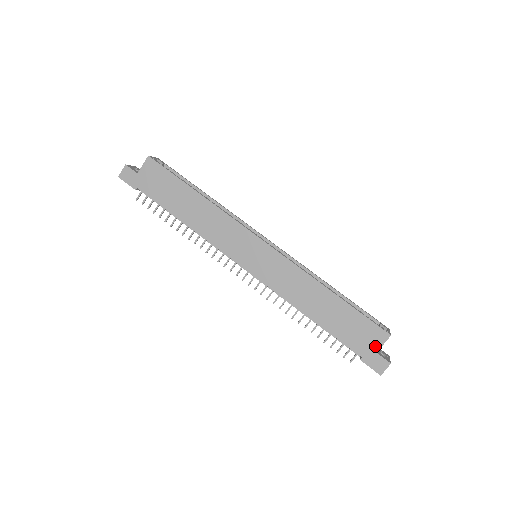
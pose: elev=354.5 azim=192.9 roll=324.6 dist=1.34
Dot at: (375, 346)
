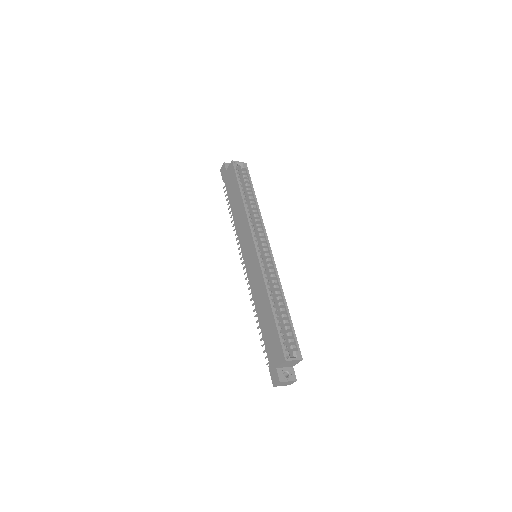
Dot at: (277, 362)
